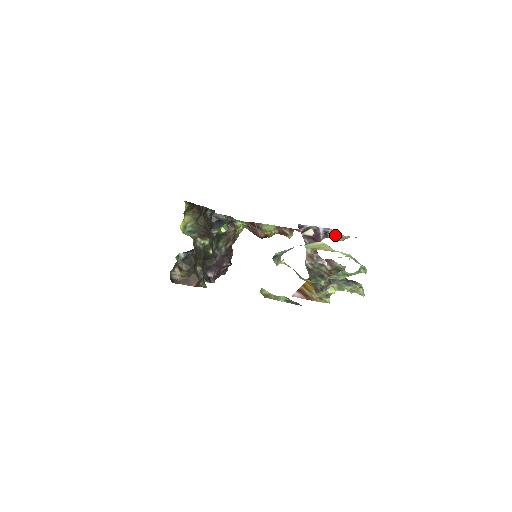
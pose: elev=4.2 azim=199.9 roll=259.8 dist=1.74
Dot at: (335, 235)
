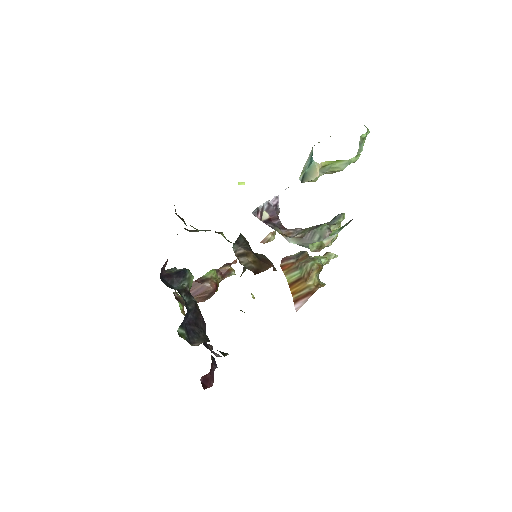
Dot at: (266, 237)
